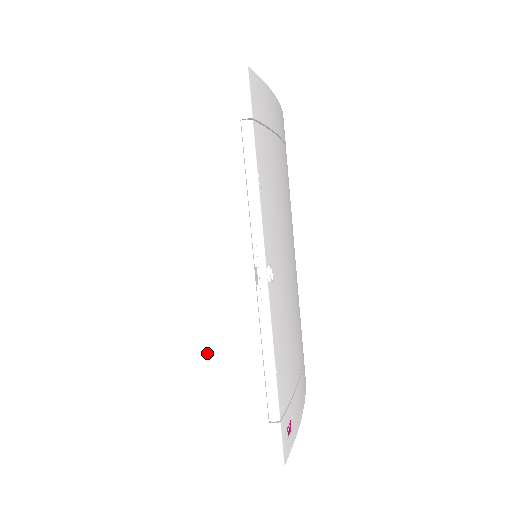
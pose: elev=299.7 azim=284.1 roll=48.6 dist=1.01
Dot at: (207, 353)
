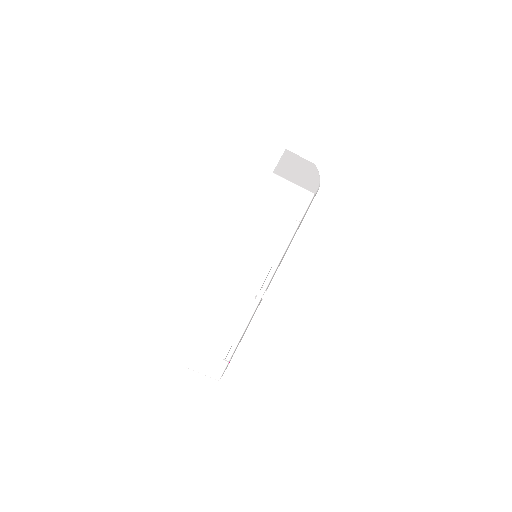
Dot at: (210, 315)
